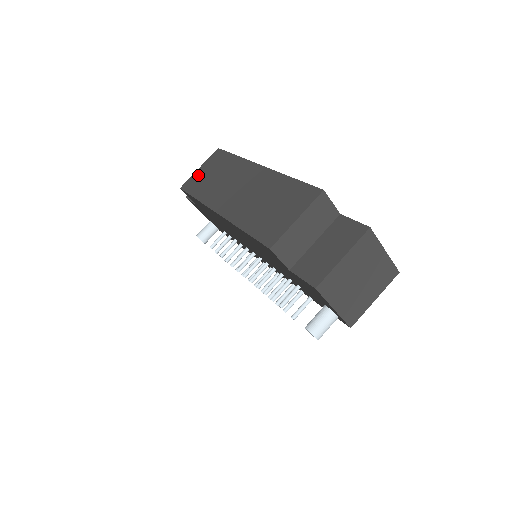
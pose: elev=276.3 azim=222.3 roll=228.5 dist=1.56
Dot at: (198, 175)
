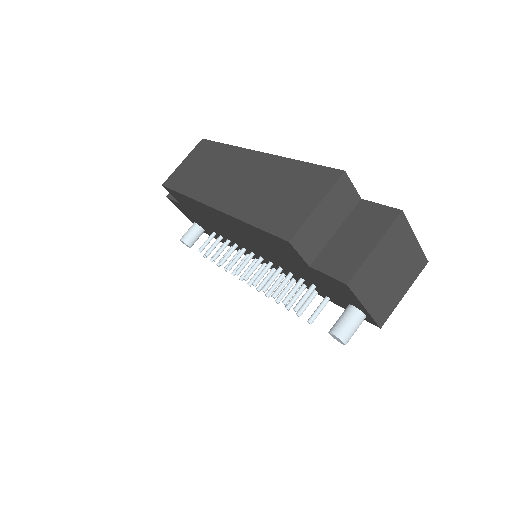
Dot at: (182, 169)
